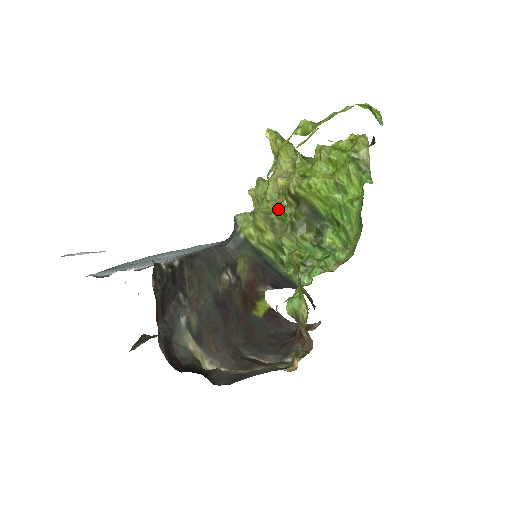
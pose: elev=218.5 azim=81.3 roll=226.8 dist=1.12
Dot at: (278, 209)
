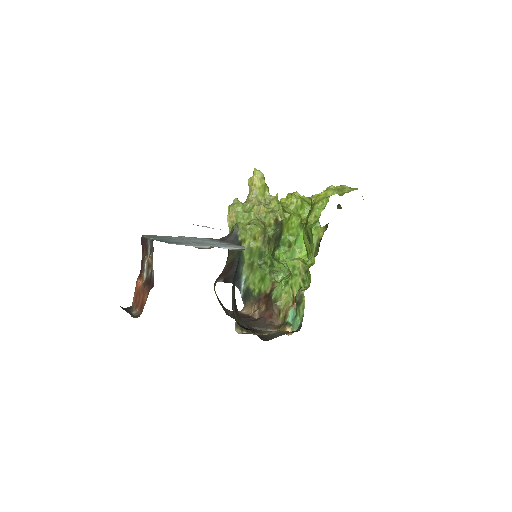
Dot at: occluded
